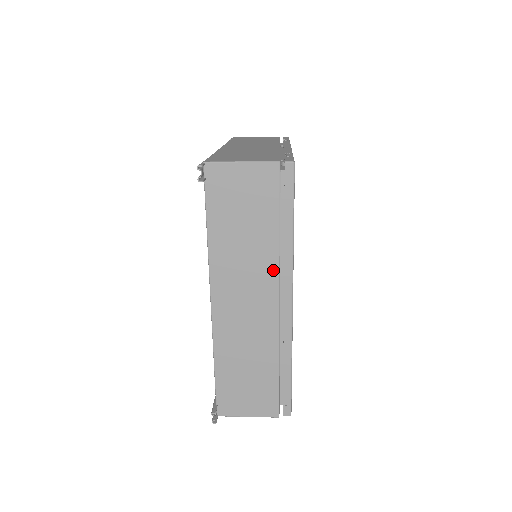
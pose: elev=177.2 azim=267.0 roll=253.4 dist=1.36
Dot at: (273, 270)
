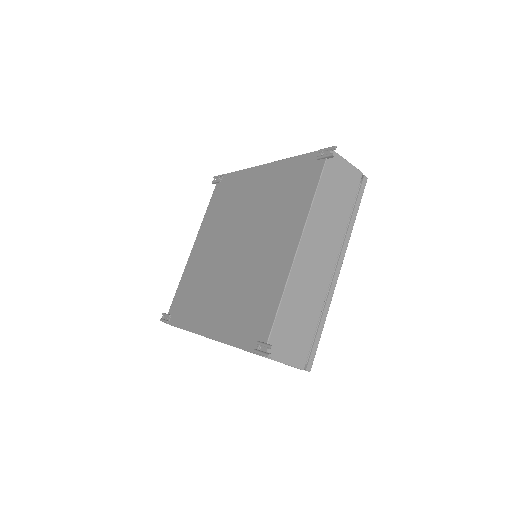
Dot at: (339, 240)
